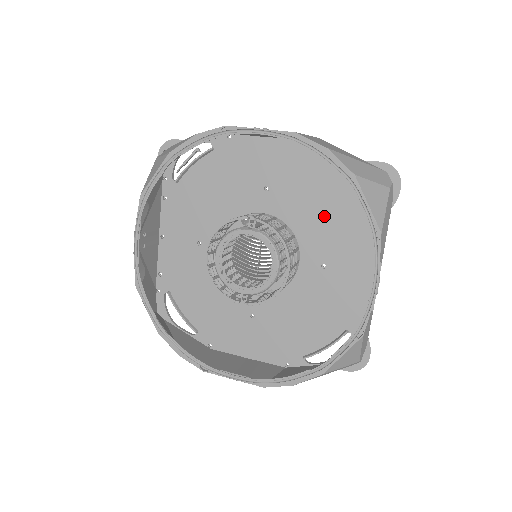
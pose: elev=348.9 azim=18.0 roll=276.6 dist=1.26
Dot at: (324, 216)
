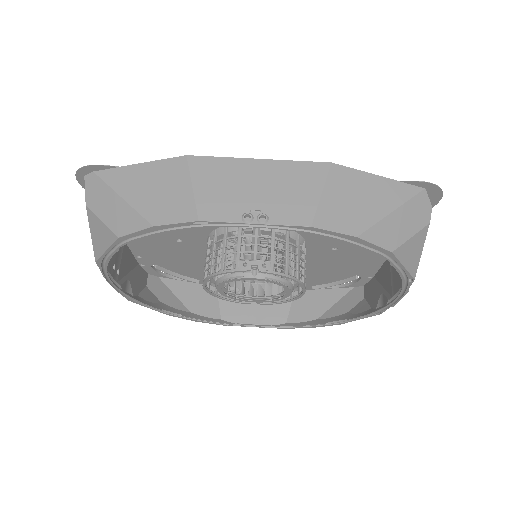
Dot at: occluded
